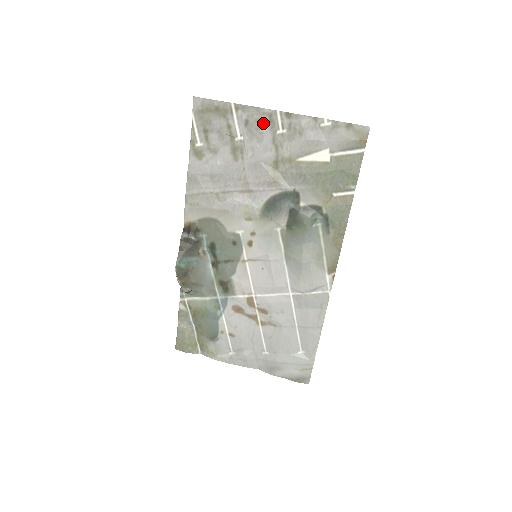
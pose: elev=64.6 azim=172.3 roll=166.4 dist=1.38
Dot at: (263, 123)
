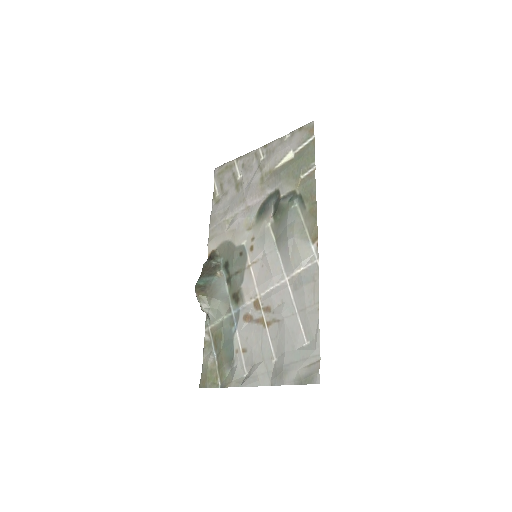
Dot at: (252, 160)
